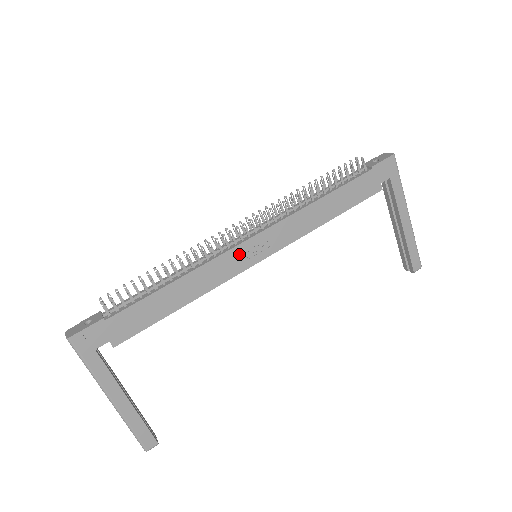
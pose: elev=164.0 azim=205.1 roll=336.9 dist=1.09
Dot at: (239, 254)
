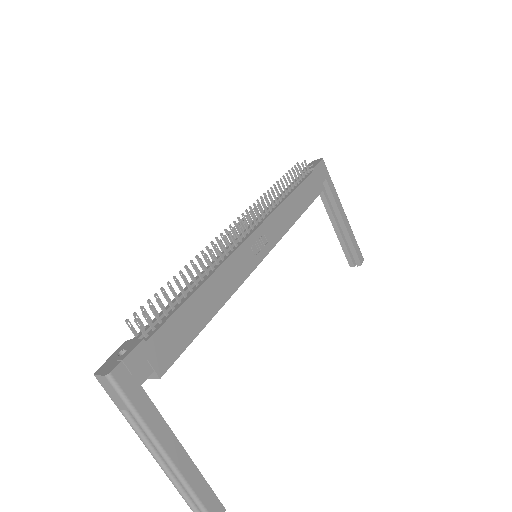
Dot at: (247, 250)
